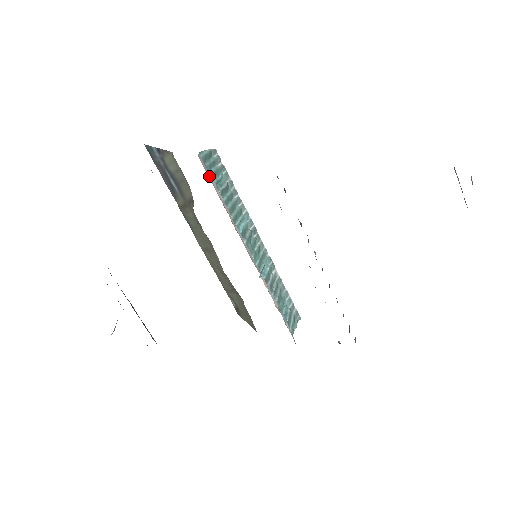
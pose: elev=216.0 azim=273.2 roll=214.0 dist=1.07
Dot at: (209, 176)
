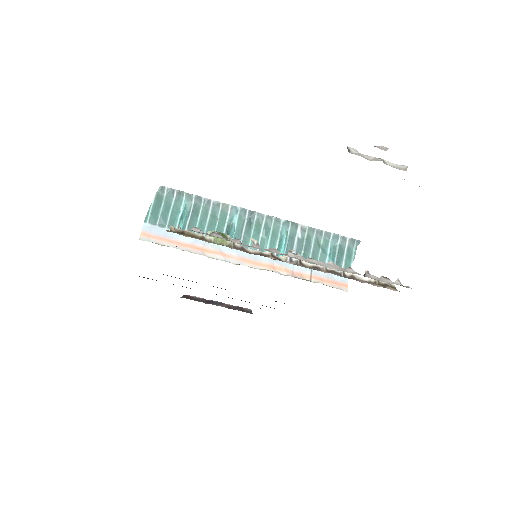
Dot at: (164, 238)
